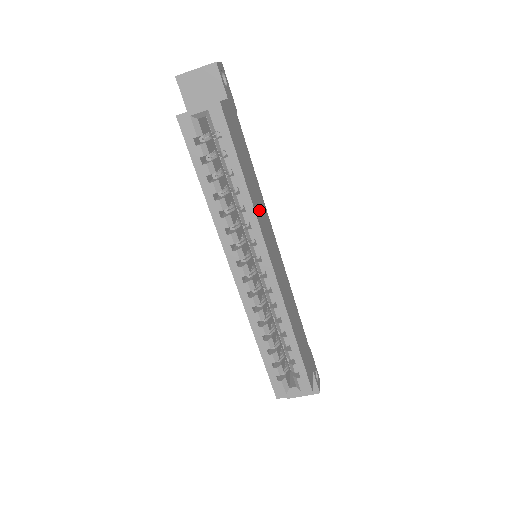
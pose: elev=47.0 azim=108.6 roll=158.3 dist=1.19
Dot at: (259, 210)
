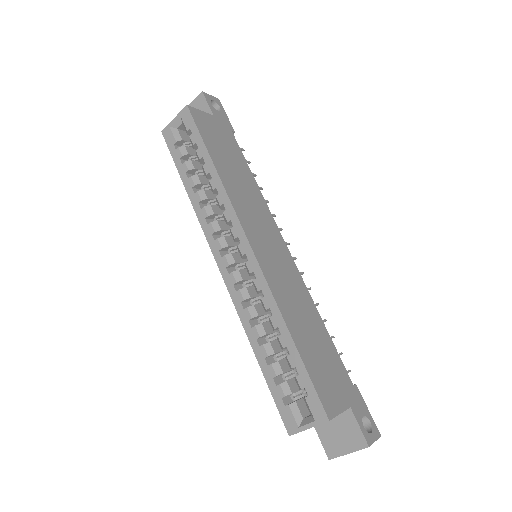
Dot at: (243, 199)
